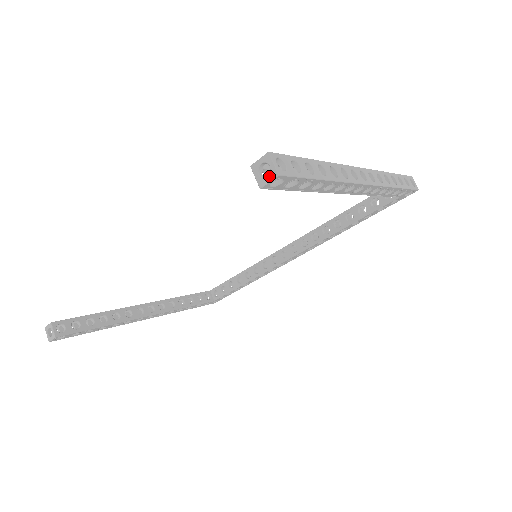
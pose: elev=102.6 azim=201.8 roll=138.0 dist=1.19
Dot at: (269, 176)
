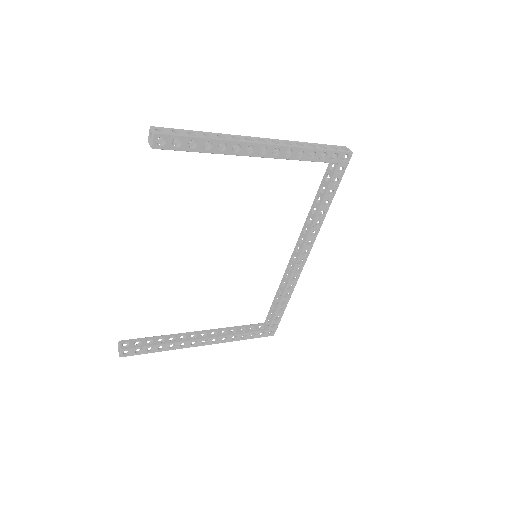
Dot at: (152, 138)
